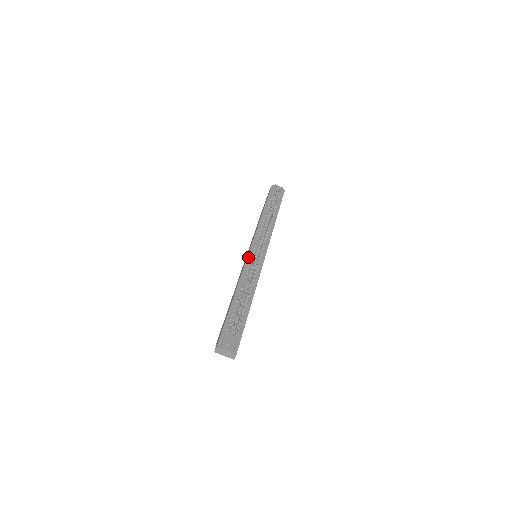
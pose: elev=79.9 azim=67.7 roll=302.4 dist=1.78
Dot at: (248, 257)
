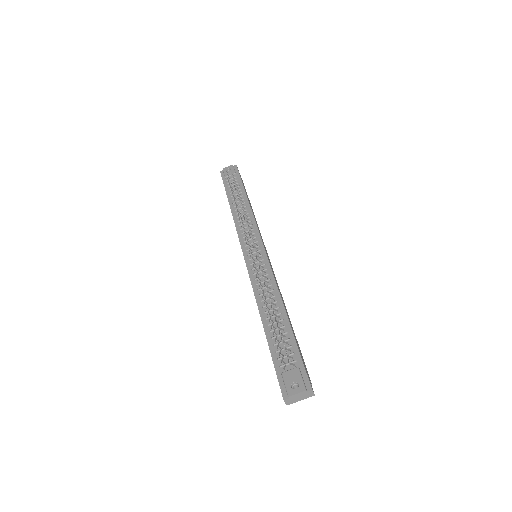
Dot at: (247, 265)
